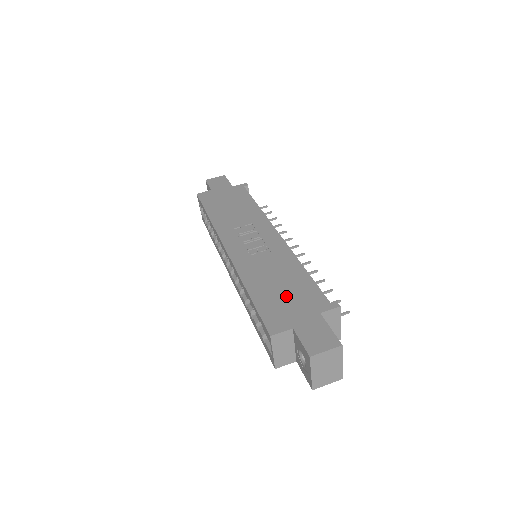
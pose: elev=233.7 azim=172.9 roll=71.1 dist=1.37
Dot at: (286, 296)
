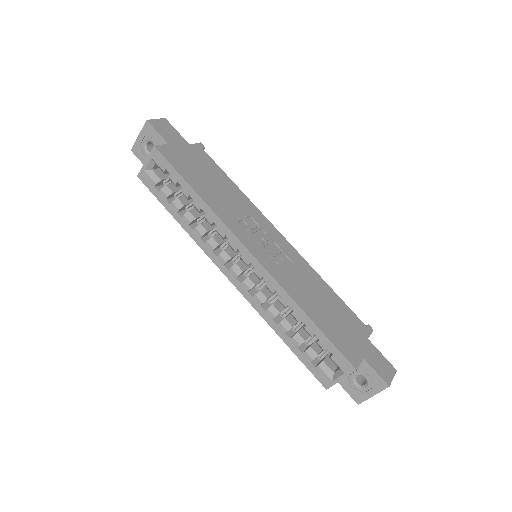
Dot at: (338, 321)
